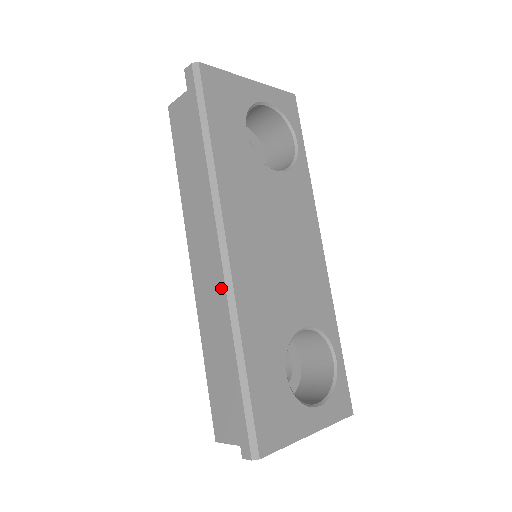
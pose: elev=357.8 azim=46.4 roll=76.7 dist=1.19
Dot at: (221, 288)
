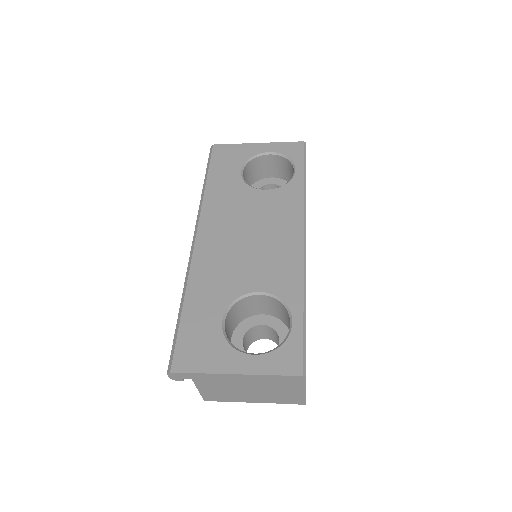
Dot at: occluded
